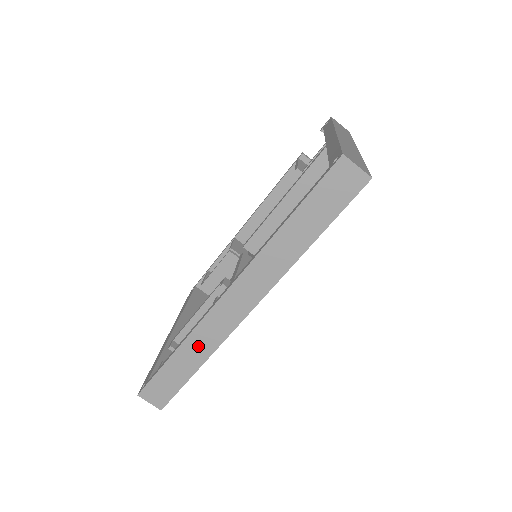
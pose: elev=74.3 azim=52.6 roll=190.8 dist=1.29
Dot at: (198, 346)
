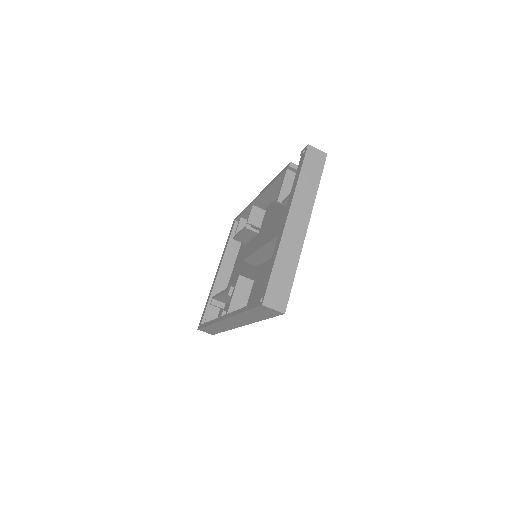
Dot at: (219, 327)
